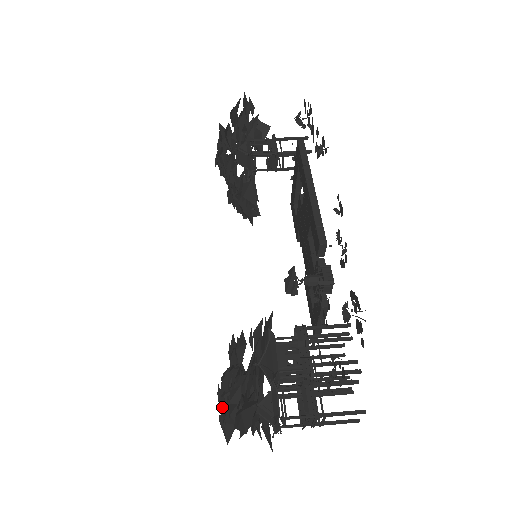
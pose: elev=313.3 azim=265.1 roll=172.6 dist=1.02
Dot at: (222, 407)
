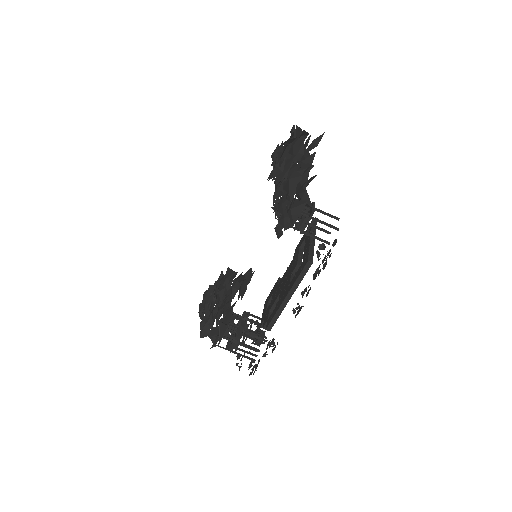
Dot at: occluded
